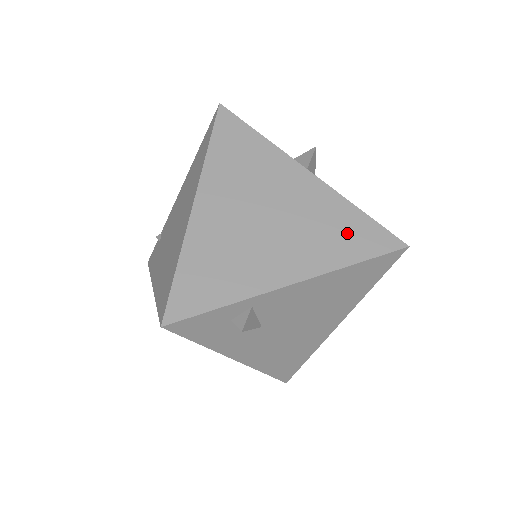
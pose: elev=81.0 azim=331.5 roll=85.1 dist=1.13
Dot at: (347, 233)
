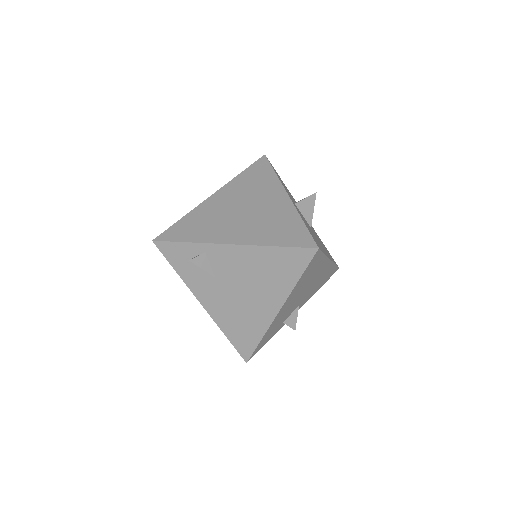
Dot at: (284, 230)
